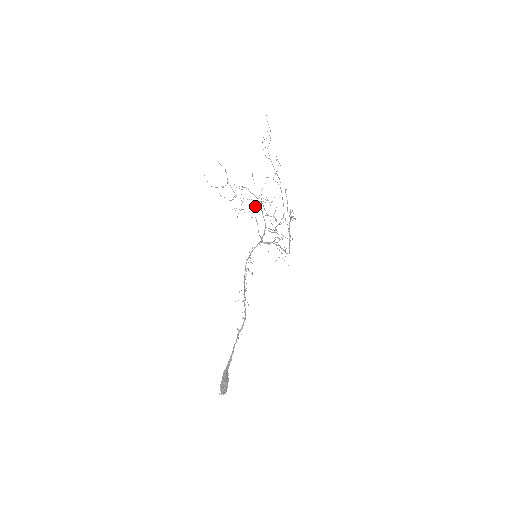
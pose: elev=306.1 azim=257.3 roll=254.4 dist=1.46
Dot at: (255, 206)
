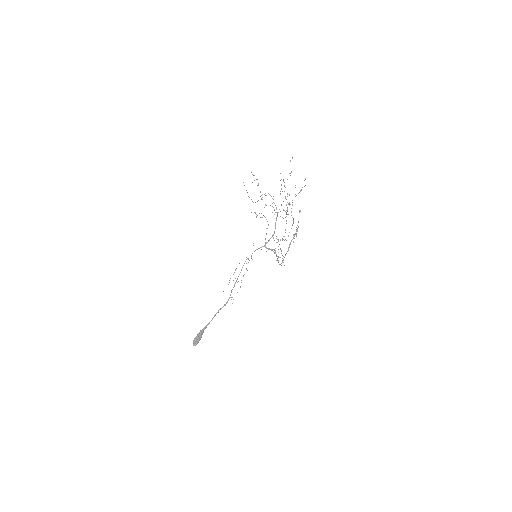
Dot at: occluded
